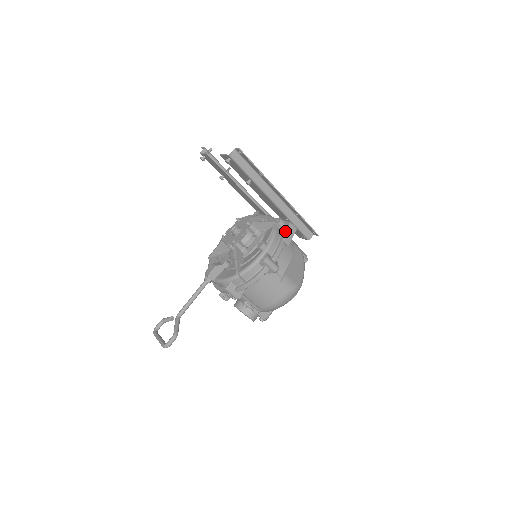
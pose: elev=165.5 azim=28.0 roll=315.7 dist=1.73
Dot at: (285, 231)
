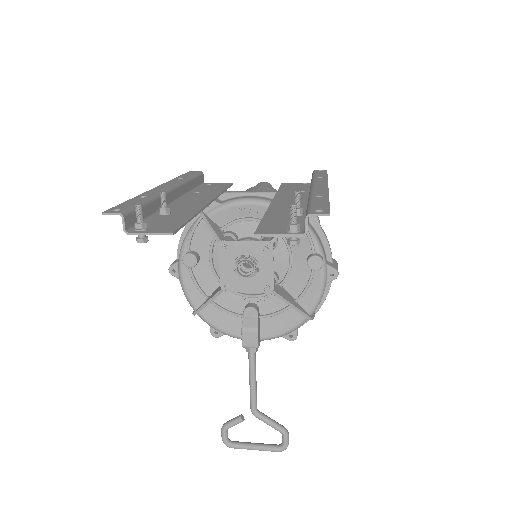
Dot at: occluded
